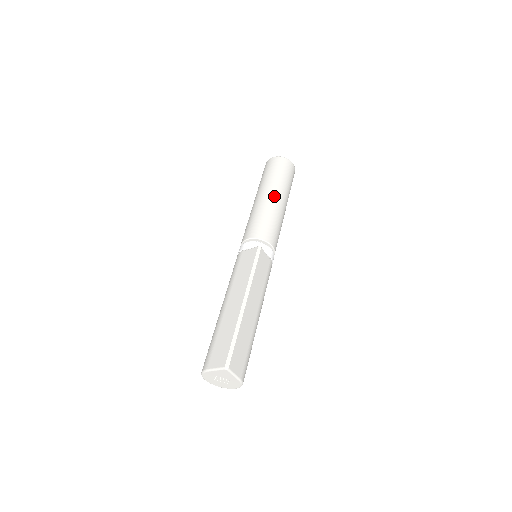
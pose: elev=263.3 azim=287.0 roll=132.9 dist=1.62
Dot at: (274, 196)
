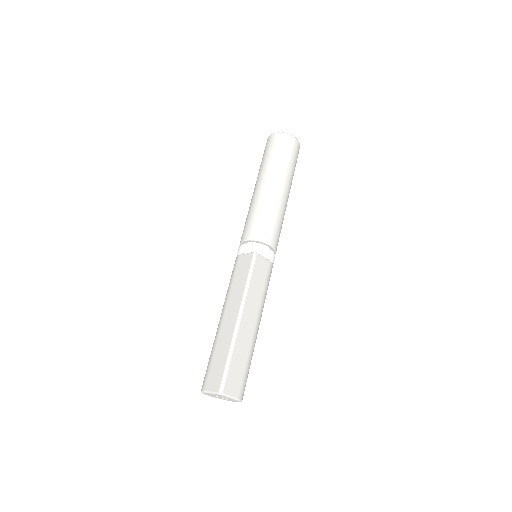
Dot at: (273, 185)
